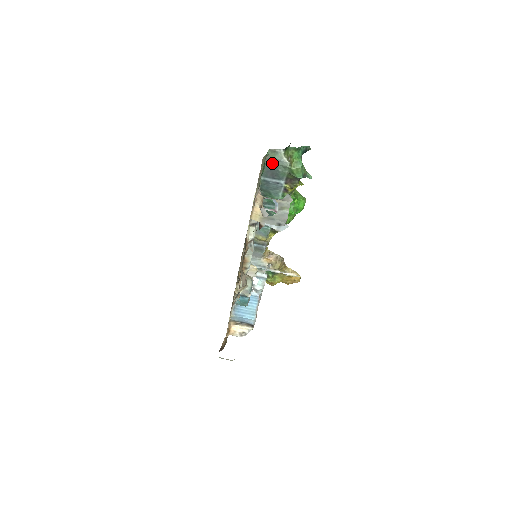
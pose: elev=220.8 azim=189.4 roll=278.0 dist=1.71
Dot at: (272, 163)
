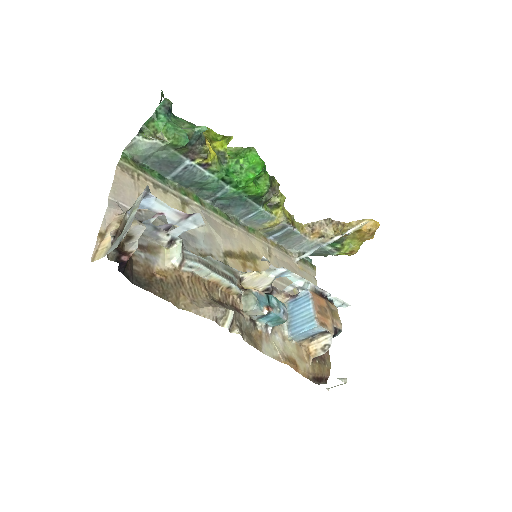
Dot at: (149, 158)
